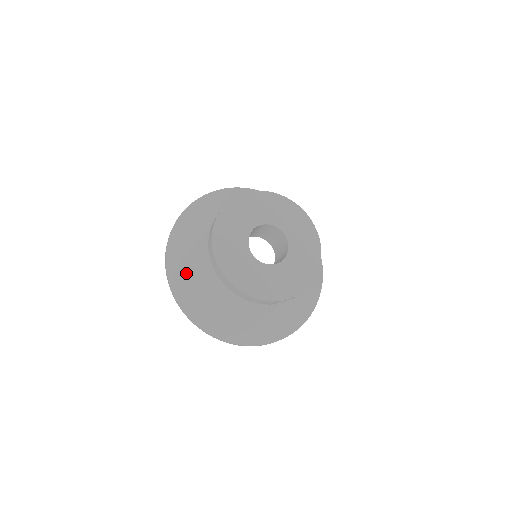
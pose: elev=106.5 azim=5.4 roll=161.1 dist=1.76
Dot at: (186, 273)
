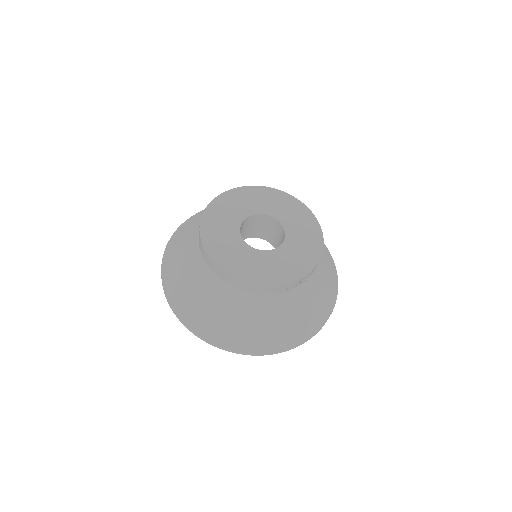
Dot at: (197, 306)
